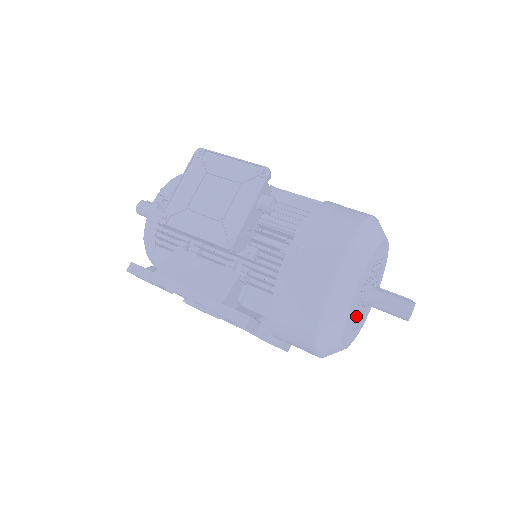
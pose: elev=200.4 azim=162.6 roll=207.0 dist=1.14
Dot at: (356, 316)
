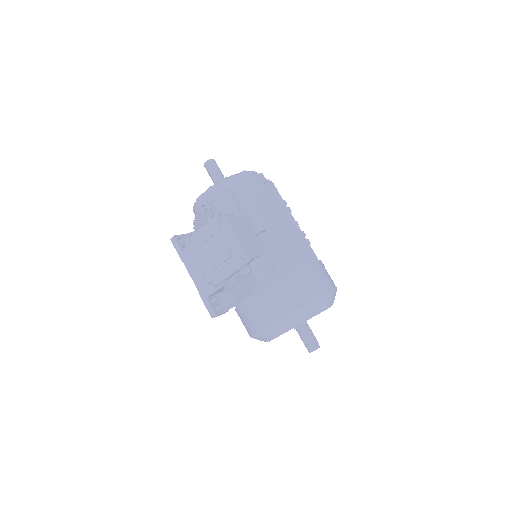
Dot at: occluded
